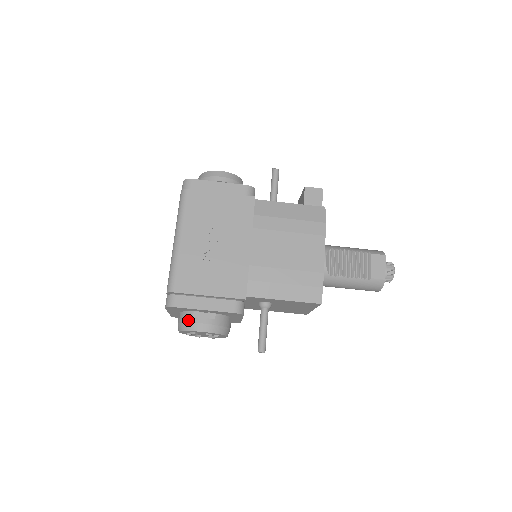
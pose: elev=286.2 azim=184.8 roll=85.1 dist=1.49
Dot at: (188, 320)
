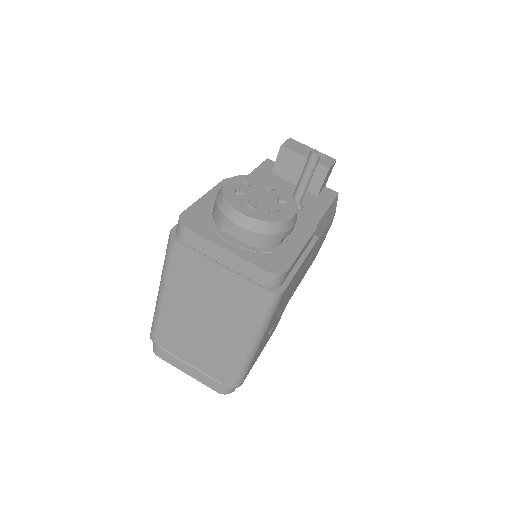
Dot at: occluded
